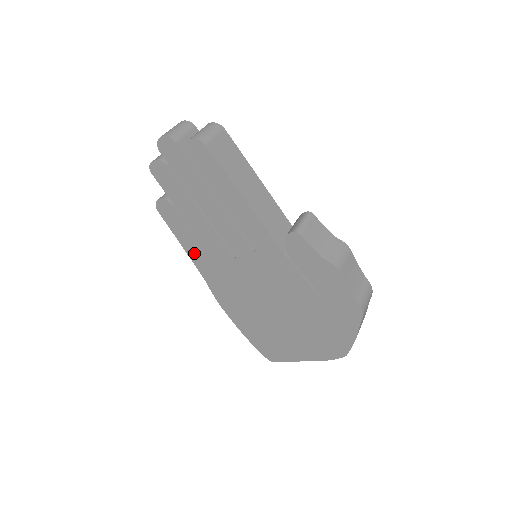
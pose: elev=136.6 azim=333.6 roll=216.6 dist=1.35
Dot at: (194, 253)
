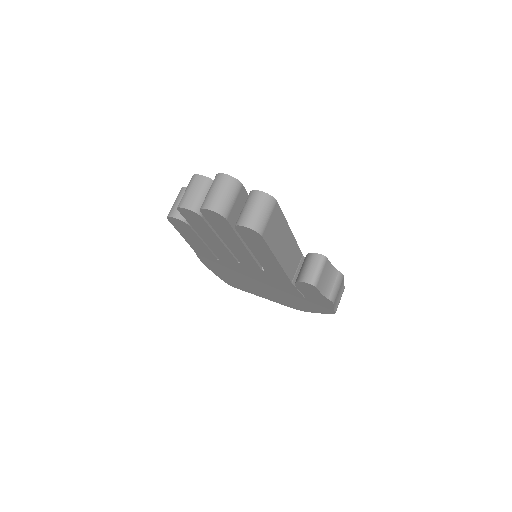
Dot at: (194, 243)
